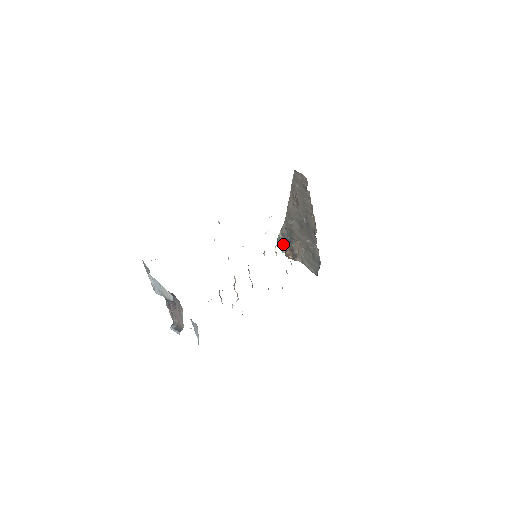
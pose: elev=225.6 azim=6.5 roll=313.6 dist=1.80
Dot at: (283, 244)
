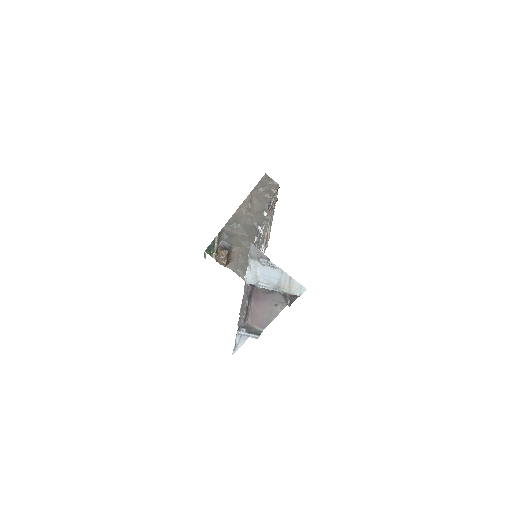
Dot at: (219, 248)
